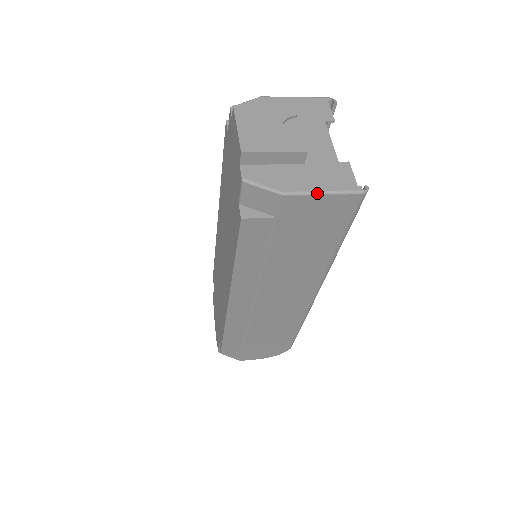
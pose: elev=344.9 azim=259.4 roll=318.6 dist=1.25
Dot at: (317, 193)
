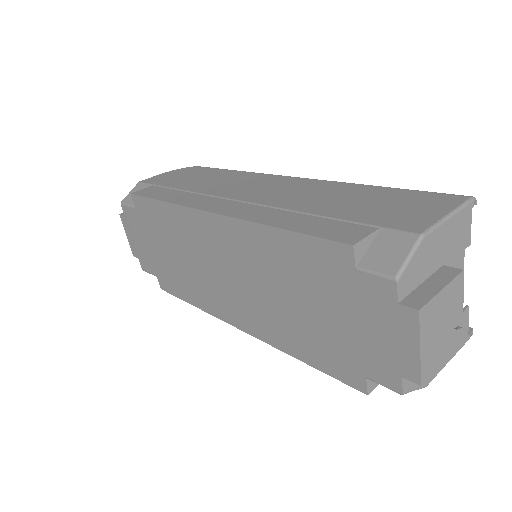
Dot at: occluded
